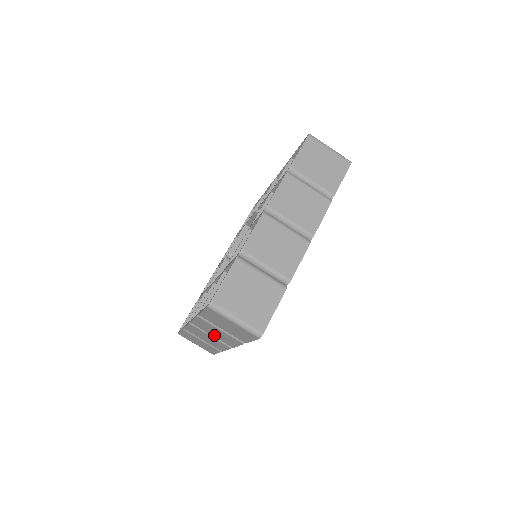
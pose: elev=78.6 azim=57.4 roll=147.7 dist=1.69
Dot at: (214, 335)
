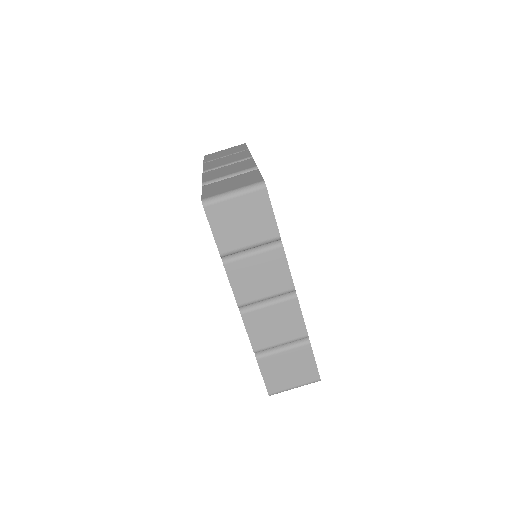
Dot at: (265, 290)
